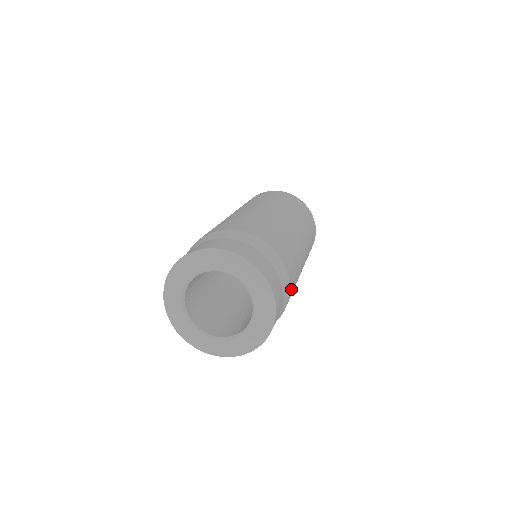
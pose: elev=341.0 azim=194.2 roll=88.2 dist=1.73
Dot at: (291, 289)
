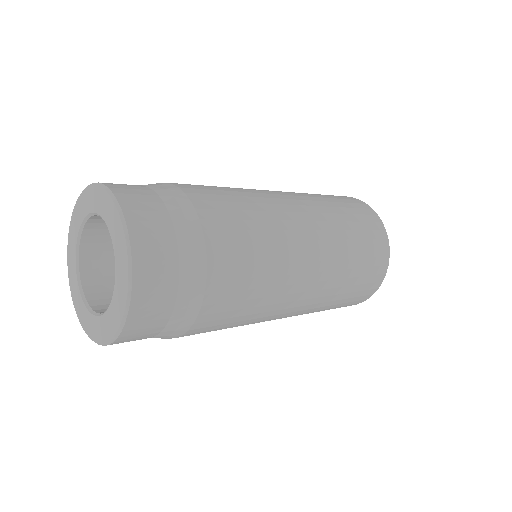
Dot at: (216, 301)
